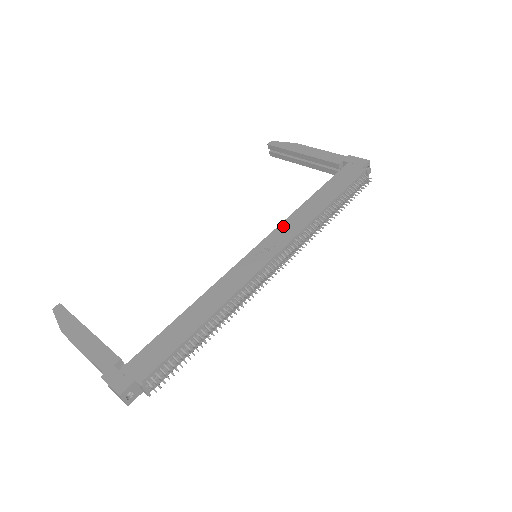
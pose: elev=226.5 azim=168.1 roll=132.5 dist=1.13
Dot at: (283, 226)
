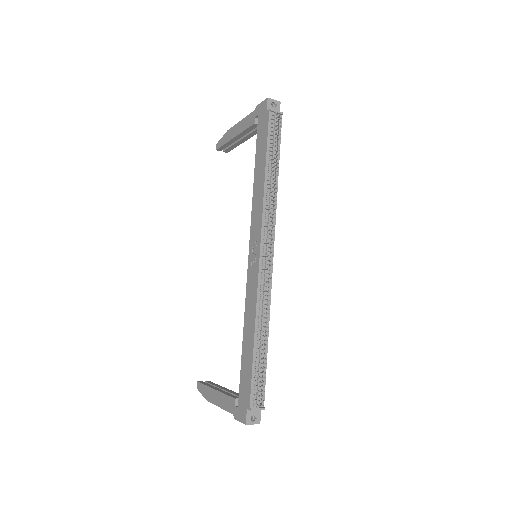
Dot at: (253, 218)
